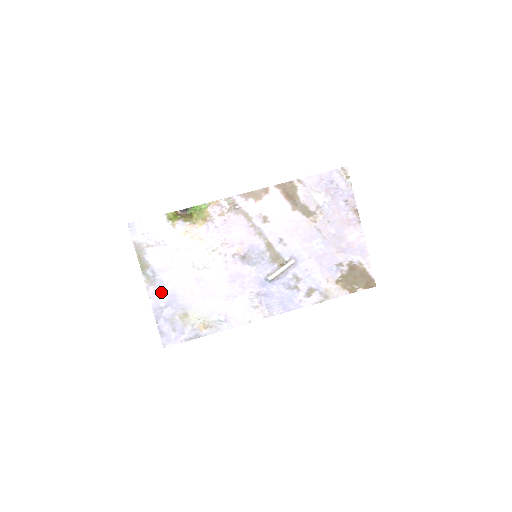
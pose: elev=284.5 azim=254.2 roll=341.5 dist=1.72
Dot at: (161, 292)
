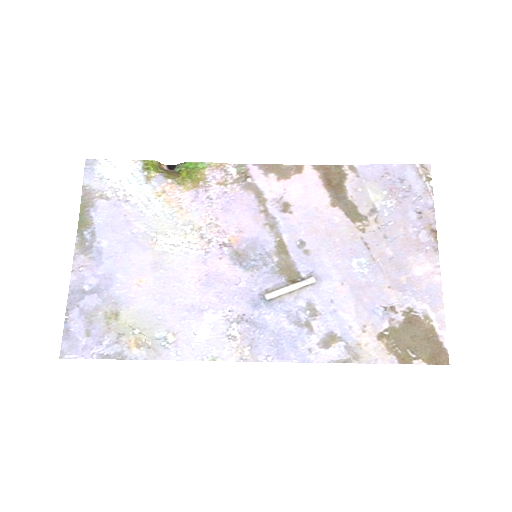
Dot at: (93, 268)
